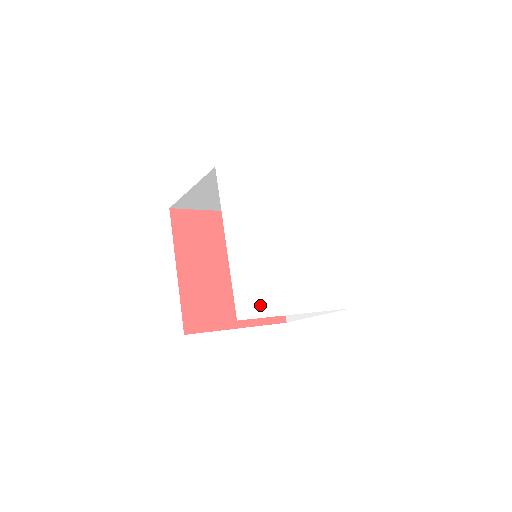
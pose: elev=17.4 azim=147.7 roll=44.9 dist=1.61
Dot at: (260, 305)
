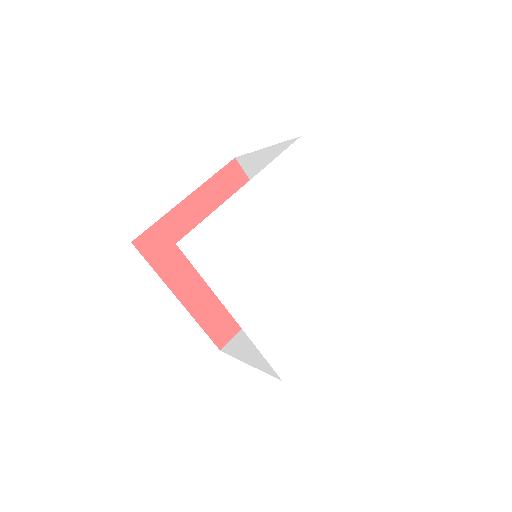
Dot at: (296, 348)
